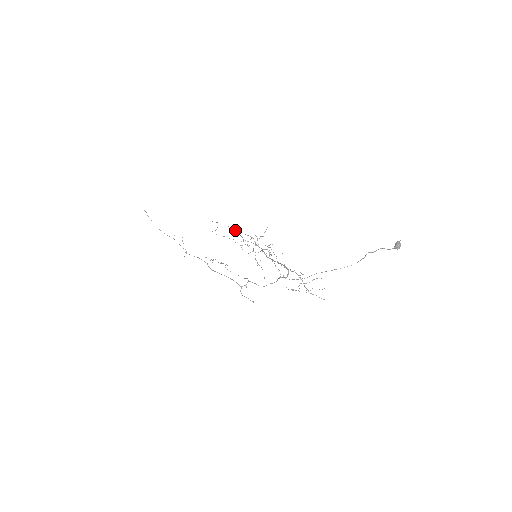
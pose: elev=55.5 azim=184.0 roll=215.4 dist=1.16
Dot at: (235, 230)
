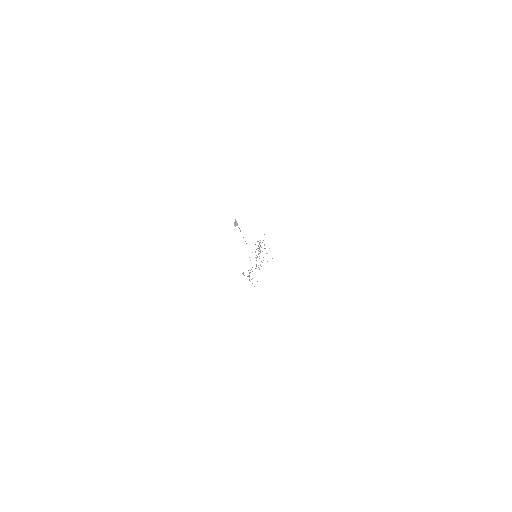
Dot at: occluded
